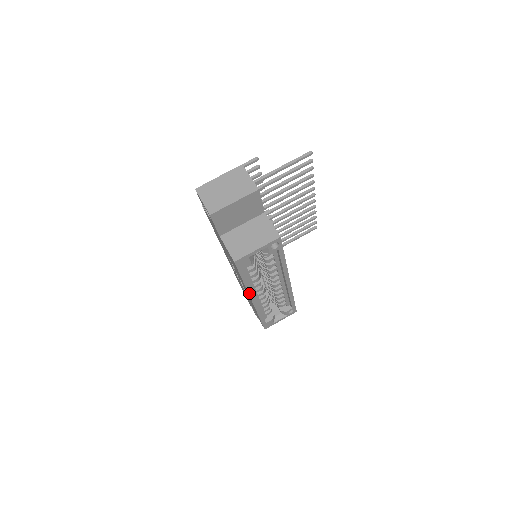
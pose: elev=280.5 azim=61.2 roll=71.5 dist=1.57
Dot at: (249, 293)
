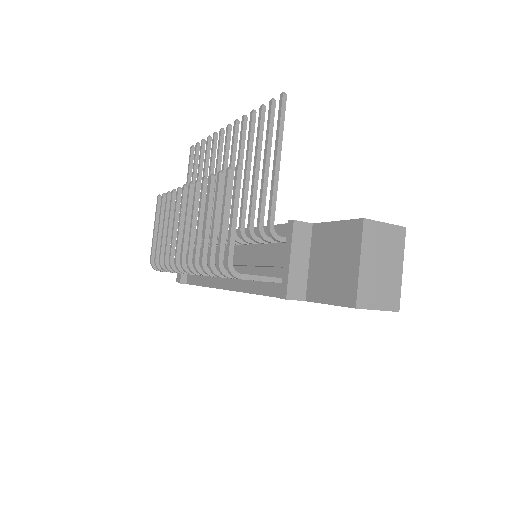
Dot at: occluded
